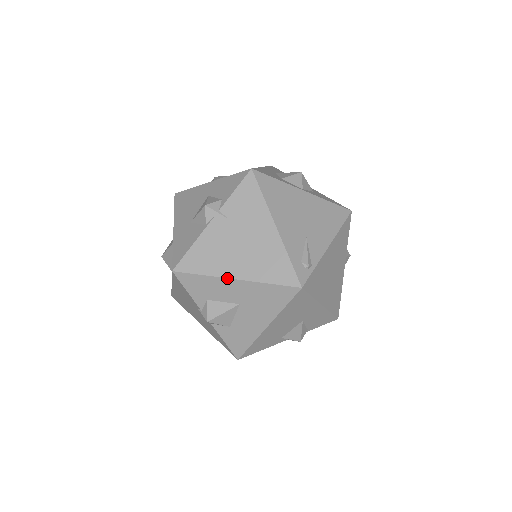
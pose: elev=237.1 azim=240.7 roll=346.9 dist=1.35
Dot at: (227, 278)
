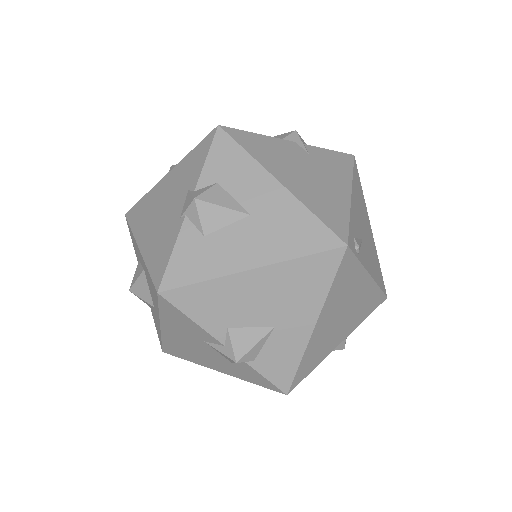
Dot at: (271, 174)
